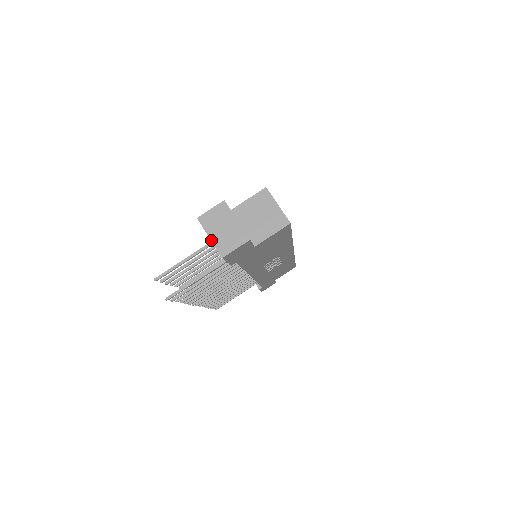
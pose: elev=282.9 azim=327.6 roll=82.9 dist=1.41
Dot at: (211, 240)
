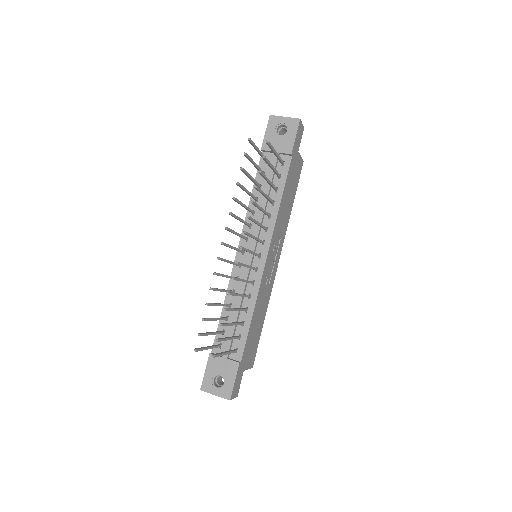
Dot at: (287, 117)
